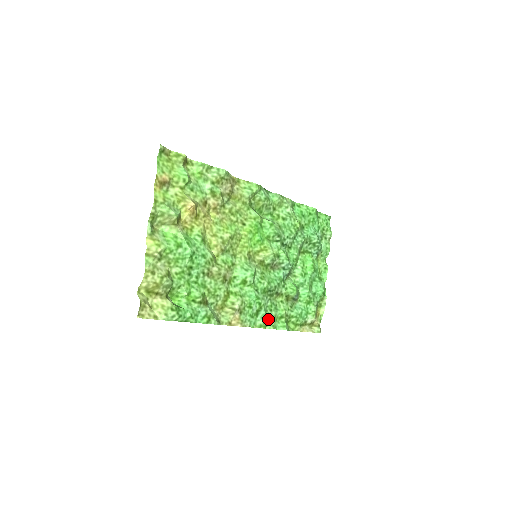
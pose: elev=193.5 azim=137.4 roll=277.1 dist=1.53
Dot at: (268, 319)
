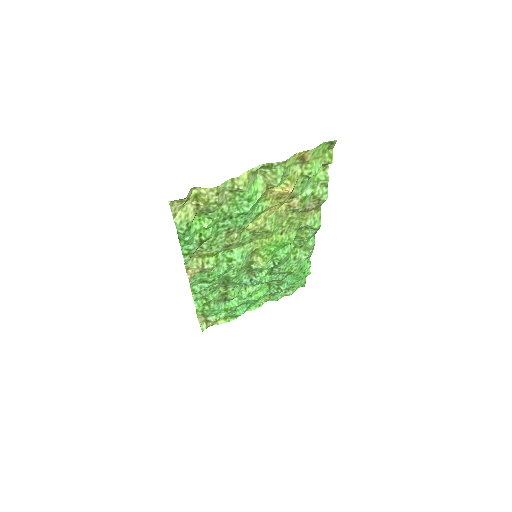
Dot at: (201, 292)
